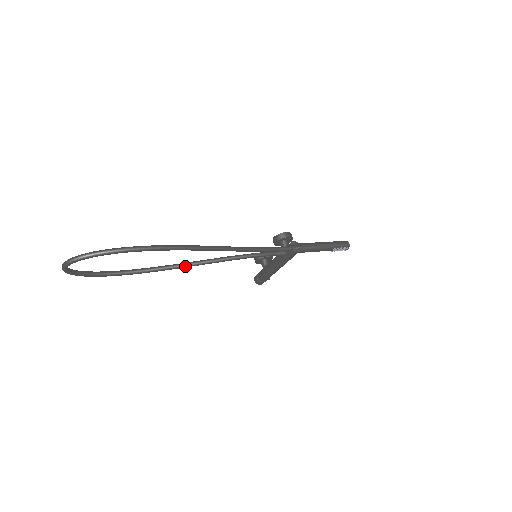
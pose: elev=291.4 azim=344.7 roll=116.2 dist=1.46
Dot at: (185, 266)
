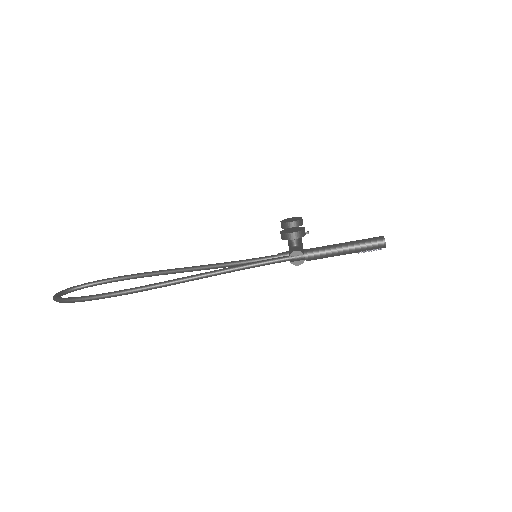
Dot at: (174, 273)
